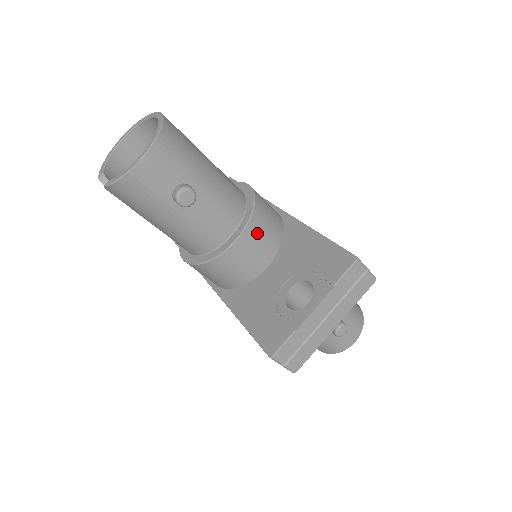
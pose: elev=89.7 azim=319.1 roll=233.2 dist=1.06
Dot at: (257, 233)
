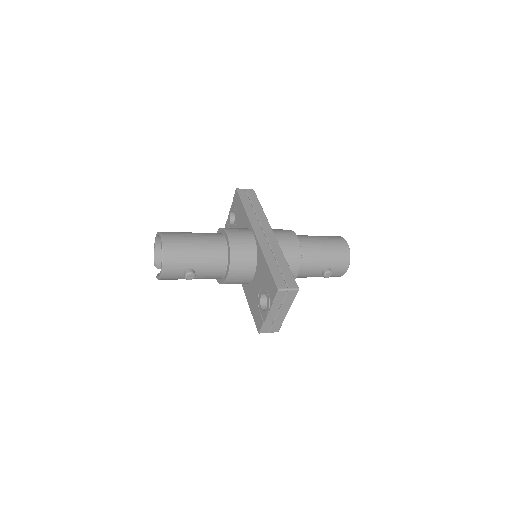
Dot at: (238, 268)
